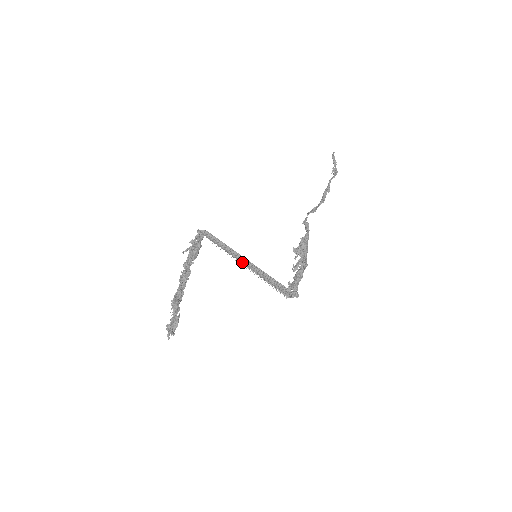
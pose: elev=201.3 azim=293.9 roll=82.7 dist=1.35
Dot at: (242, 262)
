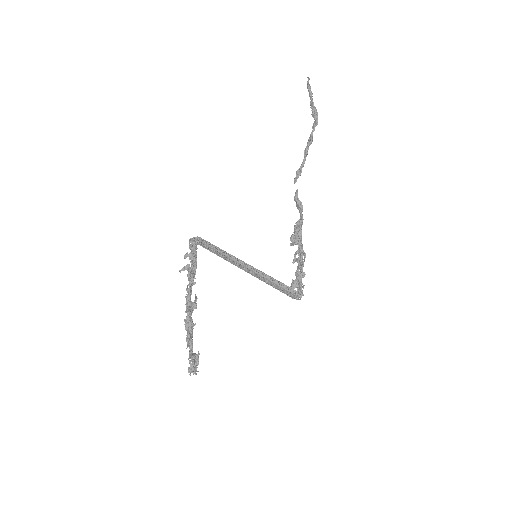
Dot at: (246, 271)
